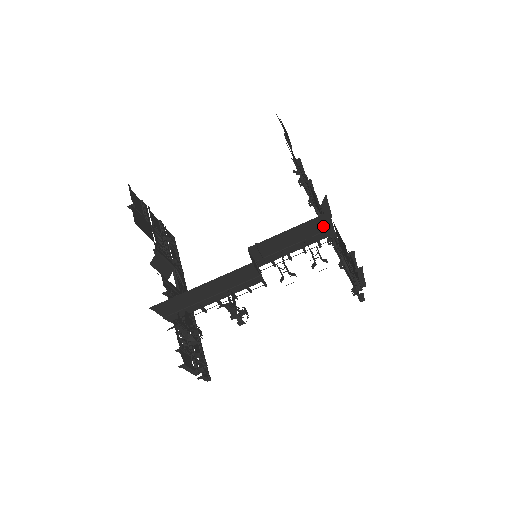
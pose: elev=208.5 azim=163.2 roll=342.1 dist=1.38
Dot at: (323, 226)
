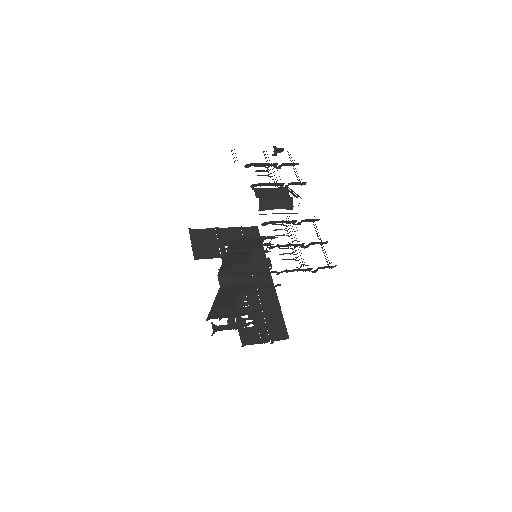
Dot at: (246, 242)
